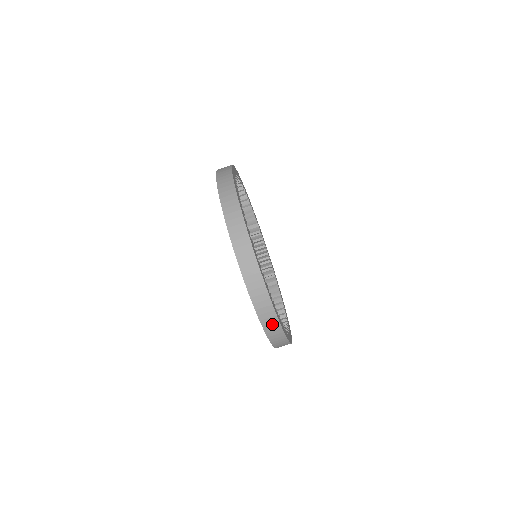
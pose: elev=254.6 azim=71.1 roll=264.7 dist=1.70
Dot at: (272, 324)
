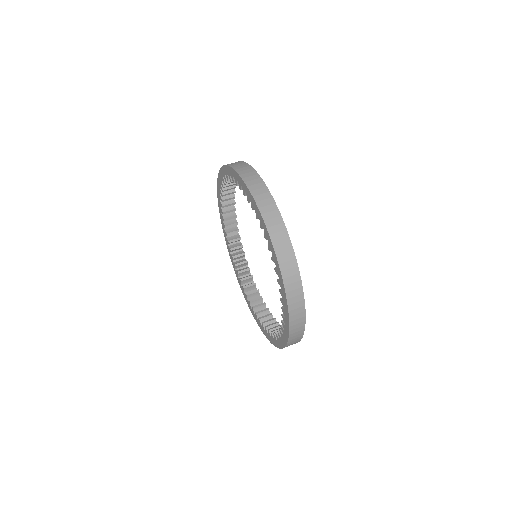
Dot at: (298, 315)
